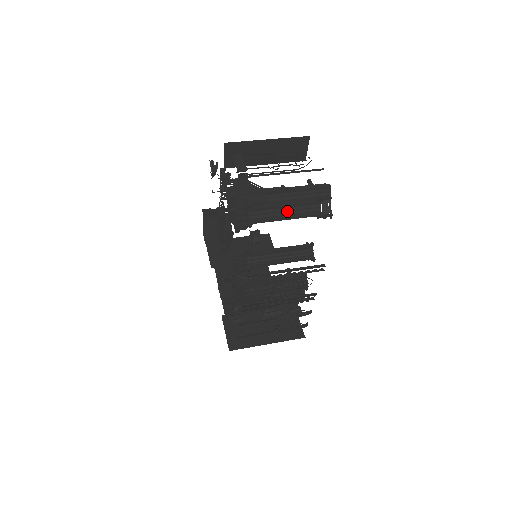
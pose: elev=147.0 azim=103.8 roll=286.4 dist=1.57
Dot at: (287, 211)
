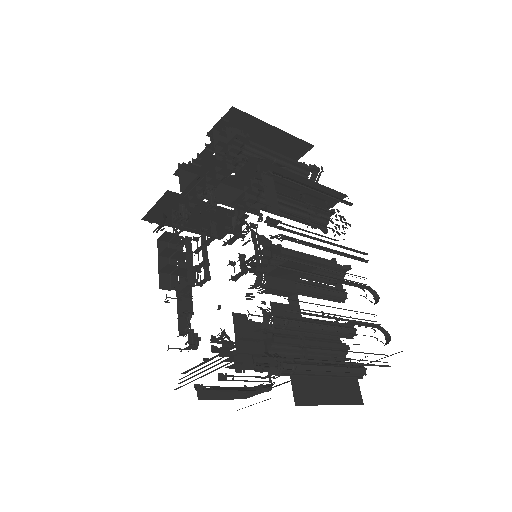
Dot at: occluded
